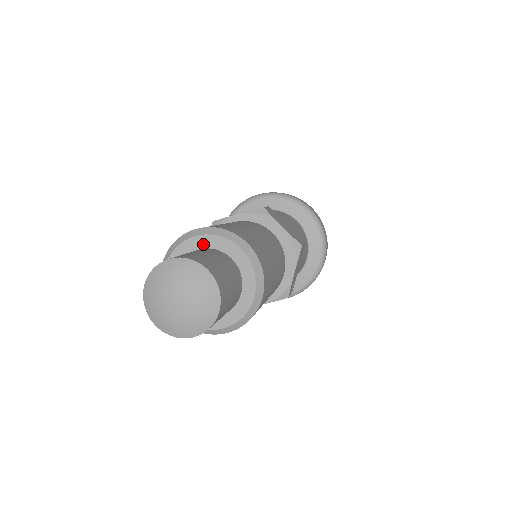
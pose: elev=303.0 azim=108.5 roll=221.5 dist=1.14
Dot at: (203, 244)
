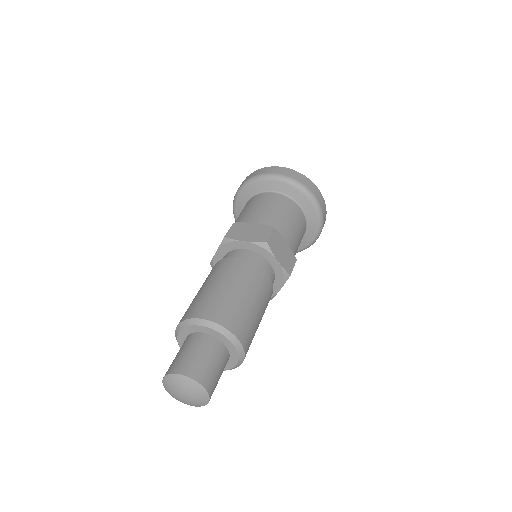
Dot at: (207, 331)
